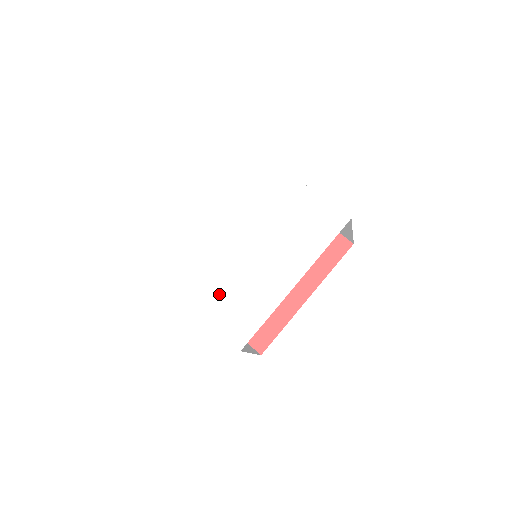
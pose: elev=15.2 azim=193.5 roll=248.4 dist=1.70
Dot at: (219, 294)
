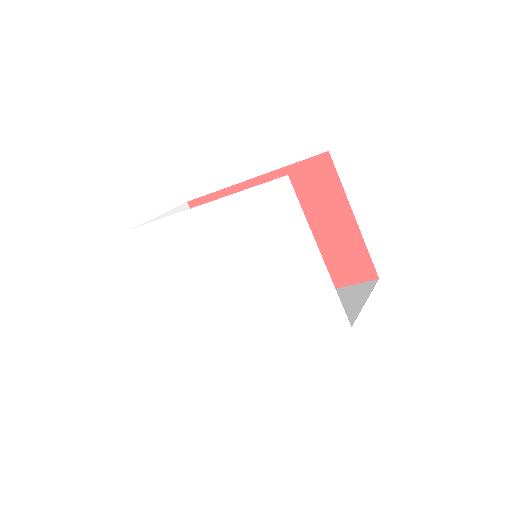
Dot at: (193, 301)
